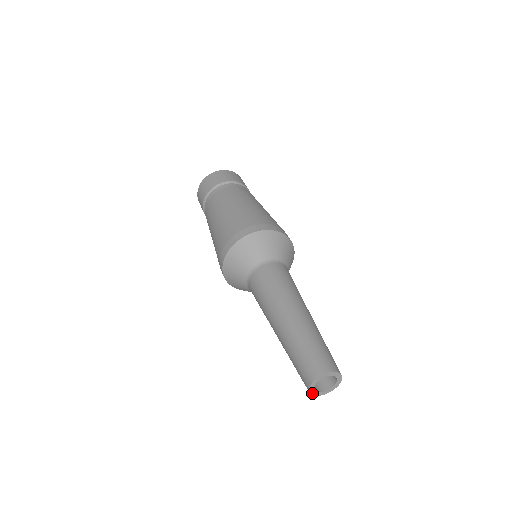
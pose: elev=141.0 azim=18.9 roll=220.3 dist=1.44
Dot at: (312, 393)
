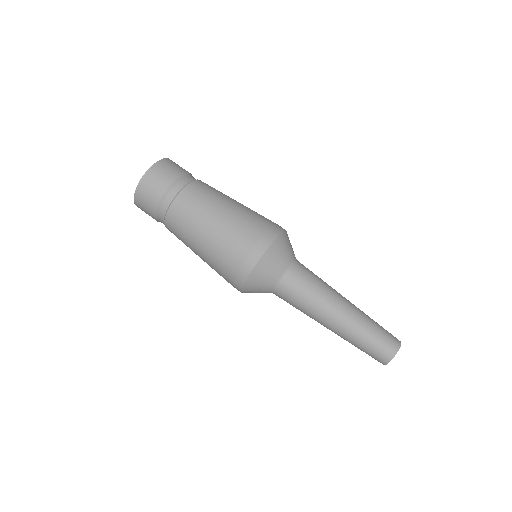
Dot at: (385, 364)
